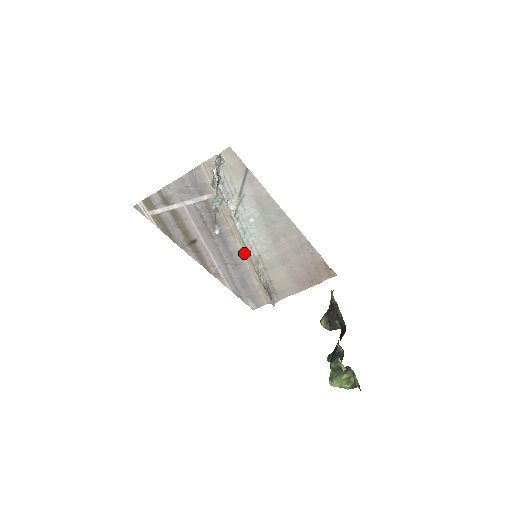
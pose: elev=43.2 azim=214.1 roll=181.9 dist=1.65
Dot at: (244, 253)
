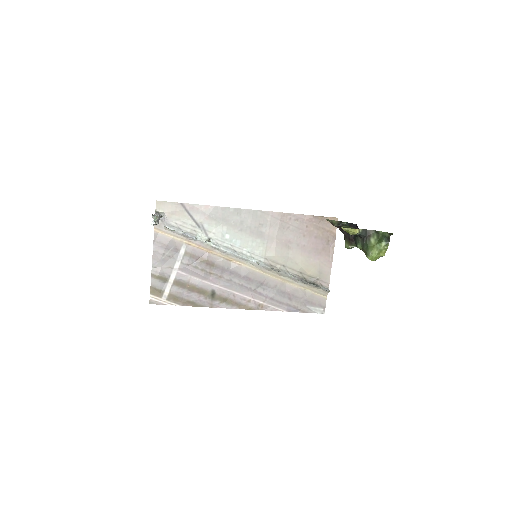
Dot at: (255, 268)
